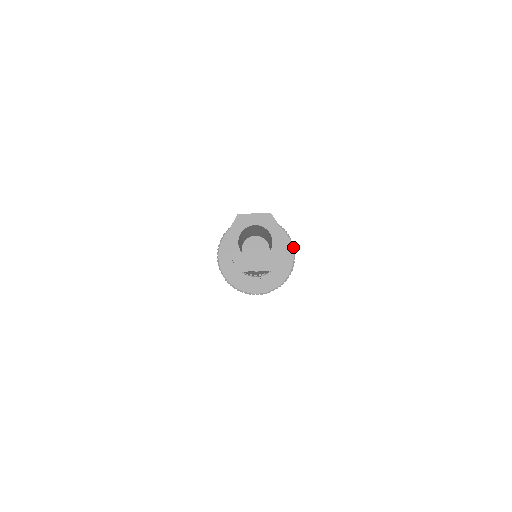
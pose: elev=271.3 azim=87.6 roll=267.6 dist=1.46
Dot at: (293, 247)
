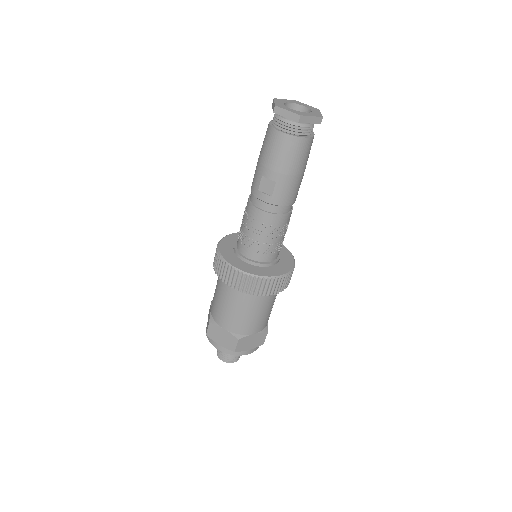
Dot at: (293, 267)
